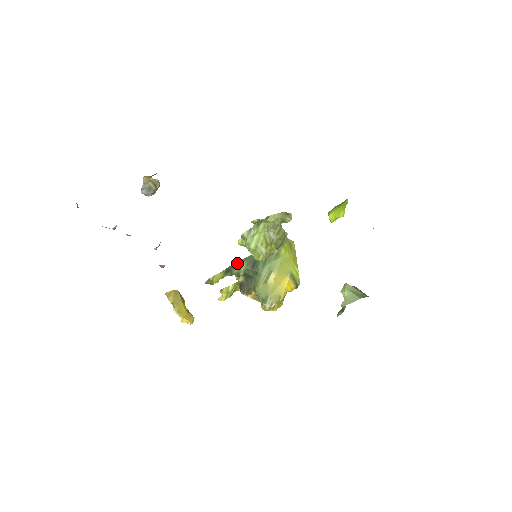
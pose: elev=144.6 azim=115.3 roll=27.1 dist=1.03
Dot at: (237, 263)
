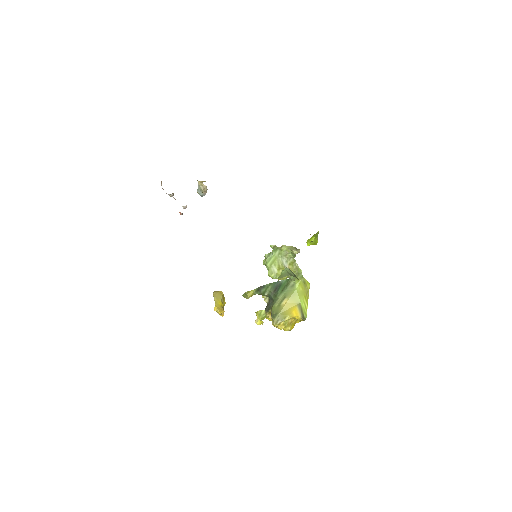
Dot at: (265, 285)
